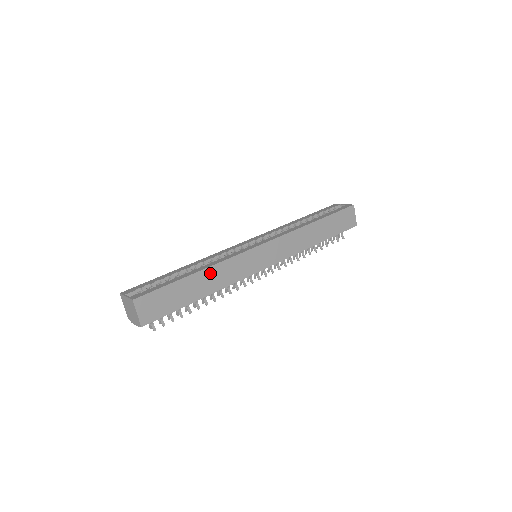
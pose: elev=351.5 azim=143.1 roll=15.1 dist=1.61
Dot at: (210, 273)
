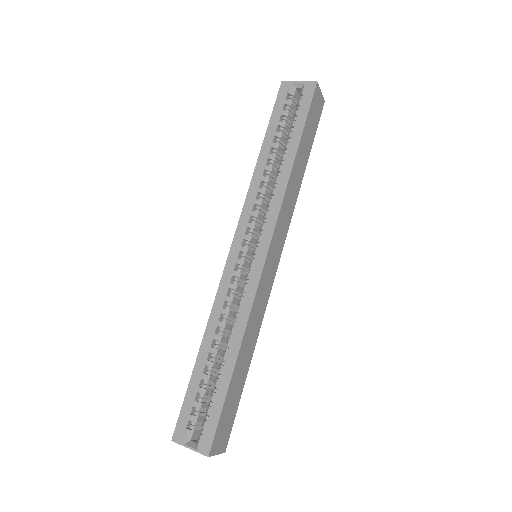
Dot at: (245, 344)
